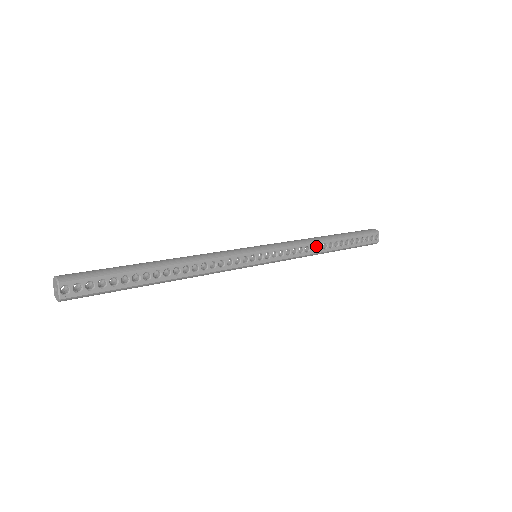
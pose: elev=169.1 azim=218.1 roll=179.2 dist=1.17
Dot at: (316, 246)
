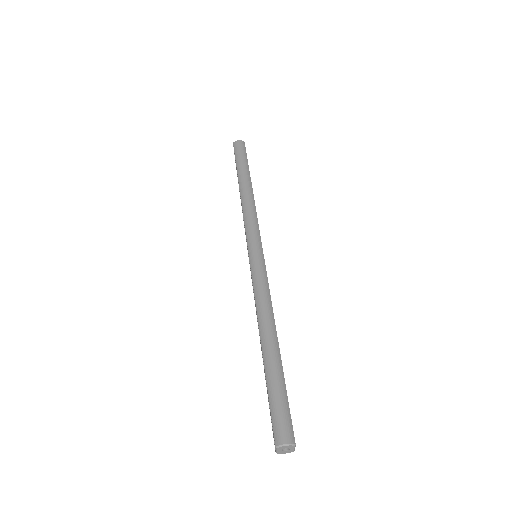
Dot at: occluded
